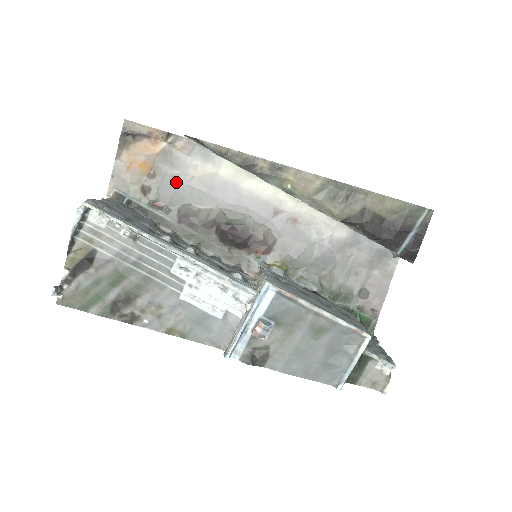
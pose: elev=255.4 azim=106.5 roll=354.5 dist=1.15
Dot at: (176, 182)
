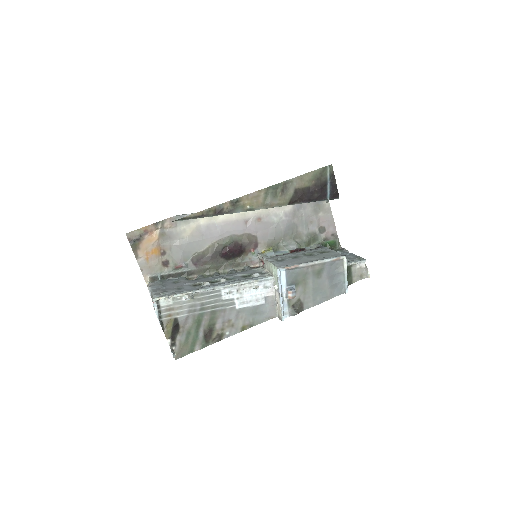
Dot at: (180, 247)
